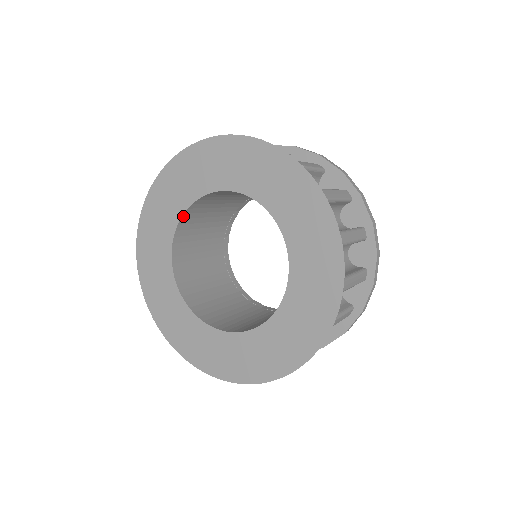
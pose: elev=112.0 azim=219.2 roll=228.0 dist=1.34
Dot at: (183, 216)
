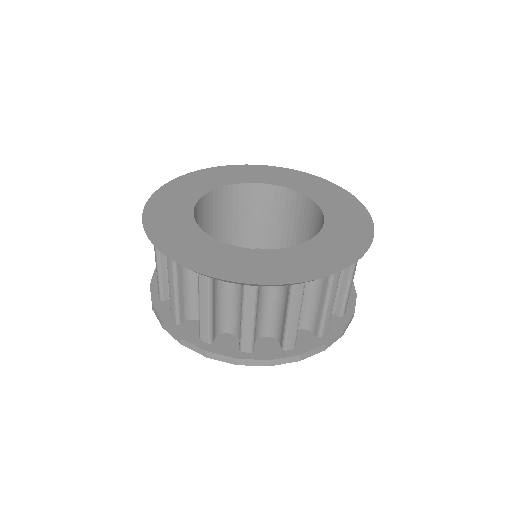
Dot at: (193, 217)
